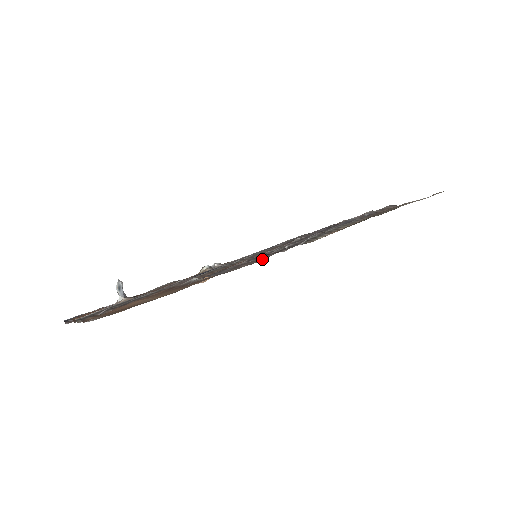
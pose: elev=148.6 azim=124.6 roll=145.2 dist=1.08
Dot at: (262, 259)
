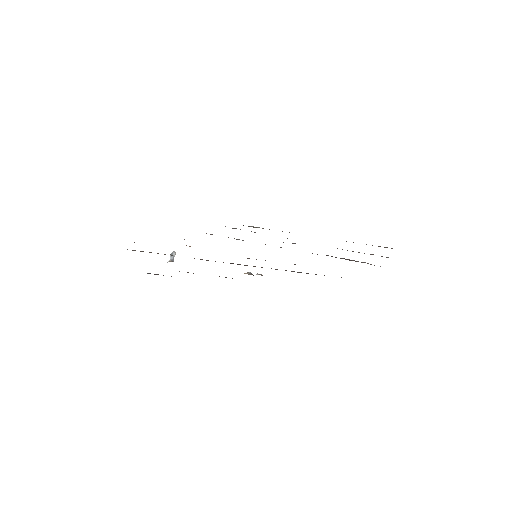
Dot at: occluded
